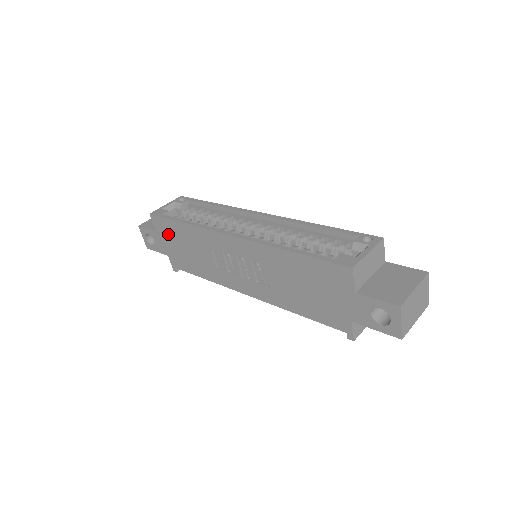
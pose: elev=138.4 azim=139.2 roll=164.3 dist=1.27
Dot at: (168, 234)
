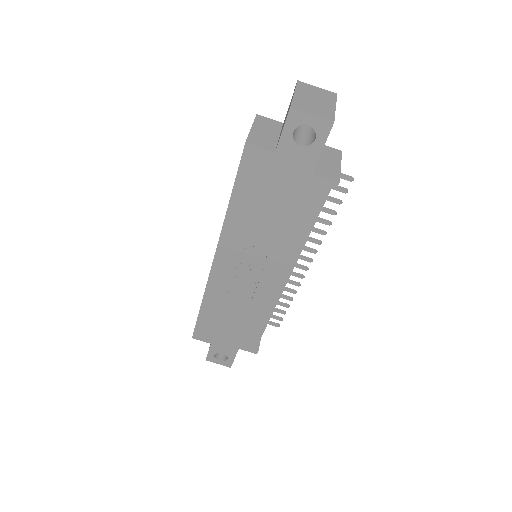
Dot at: (213, 332)
